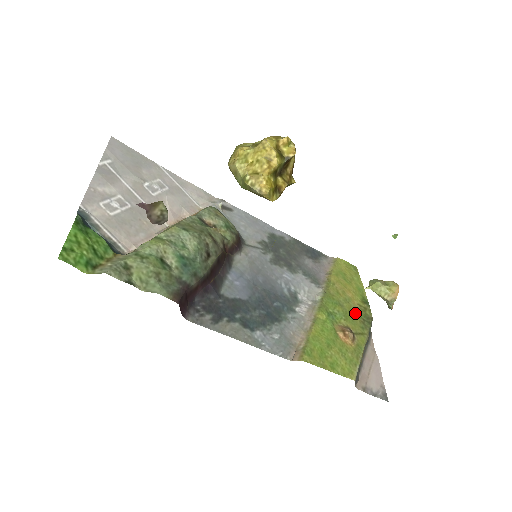
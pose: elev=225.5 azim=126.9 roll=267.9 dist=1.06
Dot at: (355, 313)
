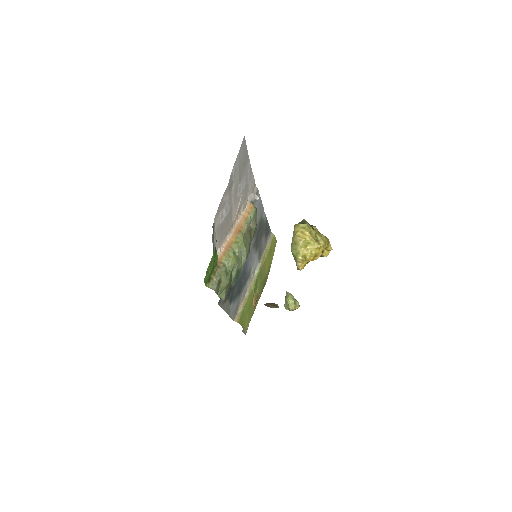
Dot at: (263, 283)
